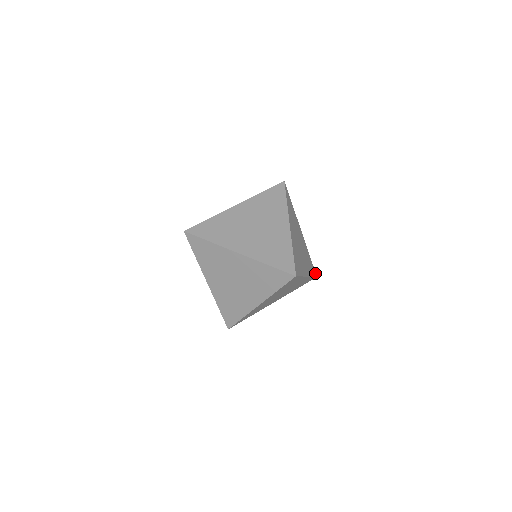
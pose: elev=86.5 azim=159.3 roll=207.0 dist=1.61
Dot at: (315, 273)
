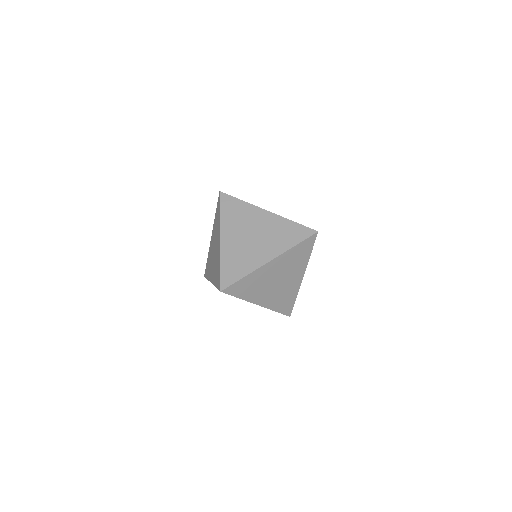
Dot at: occluded
